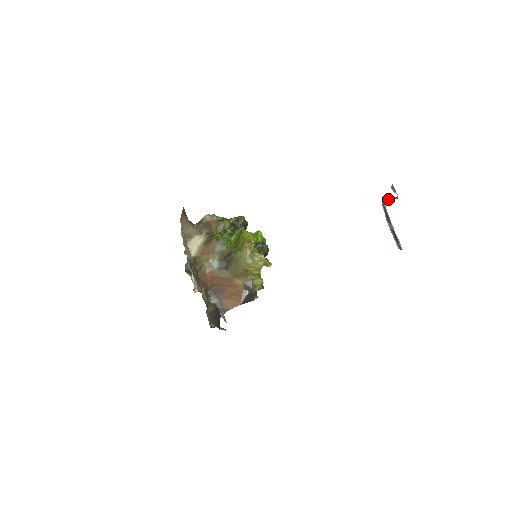
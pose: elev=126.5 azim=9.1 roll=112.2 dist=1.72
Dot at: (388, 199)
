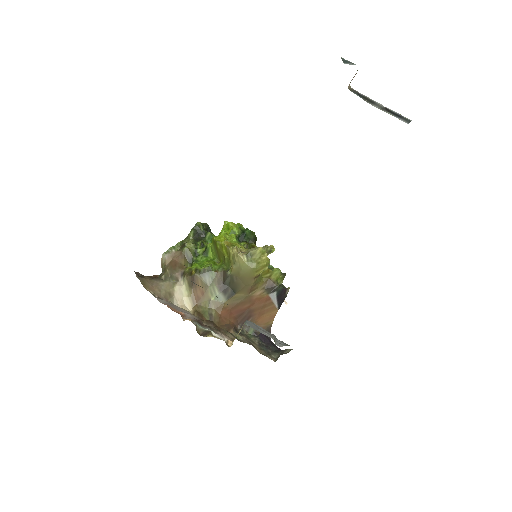
Dot at: (352, 79)
